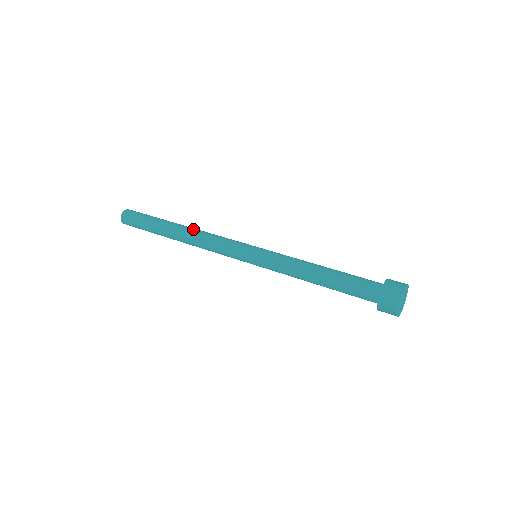
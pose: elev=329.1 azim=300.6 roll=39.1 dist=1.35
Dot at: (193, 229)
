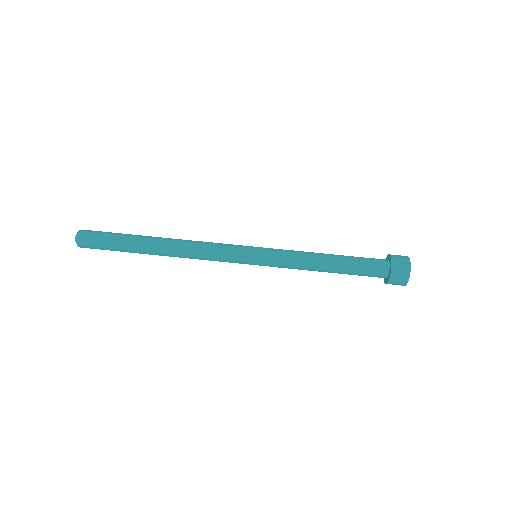
Dot at: (176, 246)
